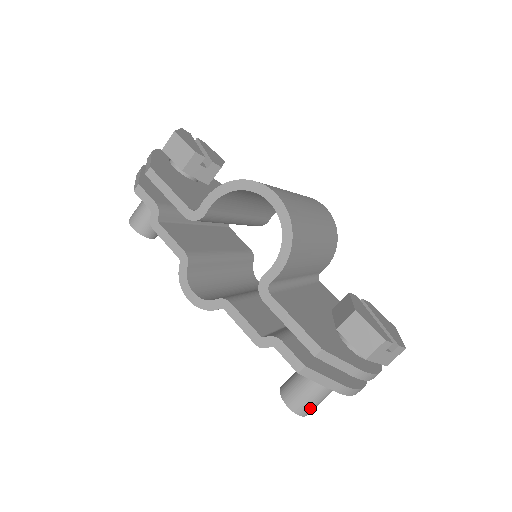
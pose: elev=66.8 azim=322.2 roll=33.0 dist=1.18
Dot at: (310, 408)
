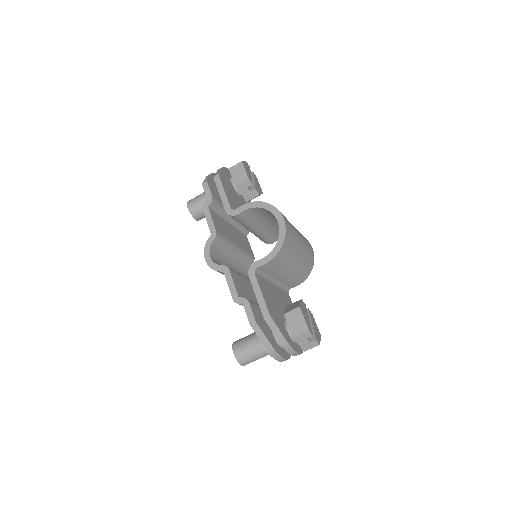
Dot at: (247, 360)
